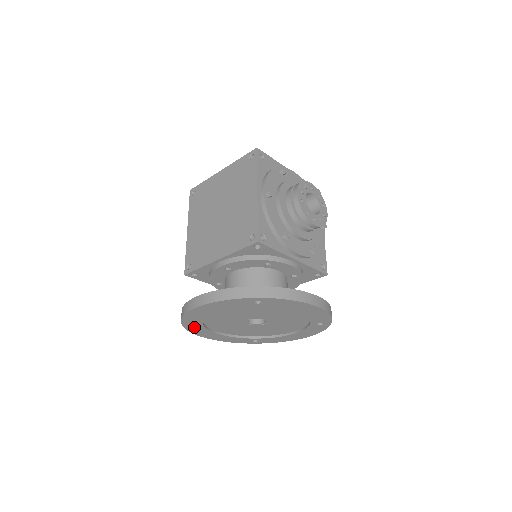
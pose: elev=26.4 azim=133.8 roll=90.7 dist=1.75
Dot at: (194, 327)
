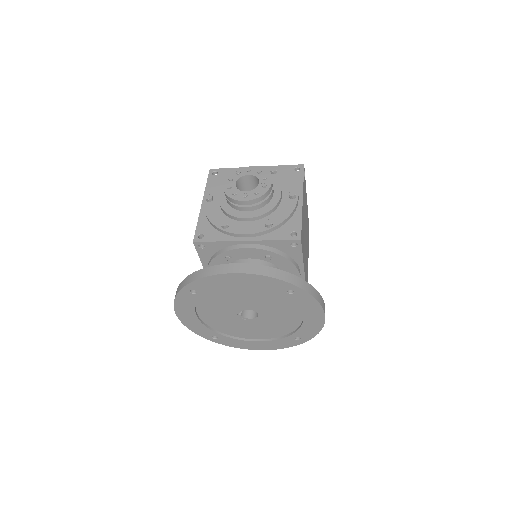
Dot at: (223, 340)
